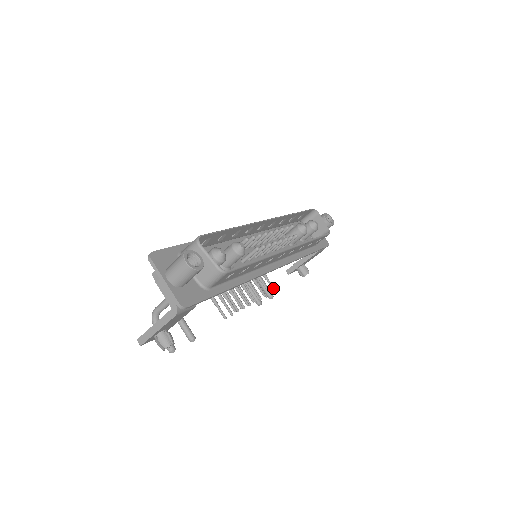
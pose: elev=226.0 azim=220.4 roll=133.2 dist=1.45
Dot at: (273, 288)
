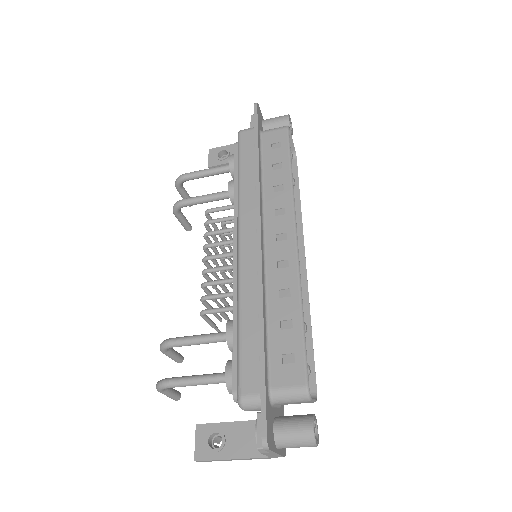
Dot at: occluded
